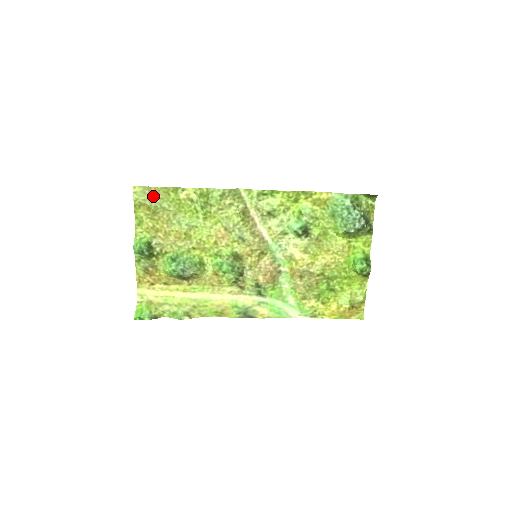
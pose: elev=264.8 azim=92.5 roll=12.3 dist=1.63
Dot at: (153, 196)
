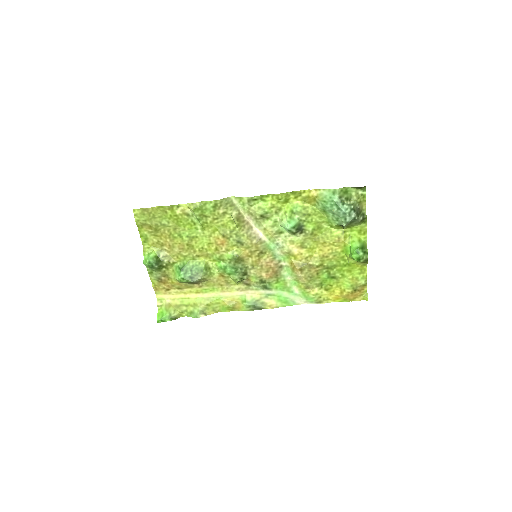
Dot at: (152, 216)
